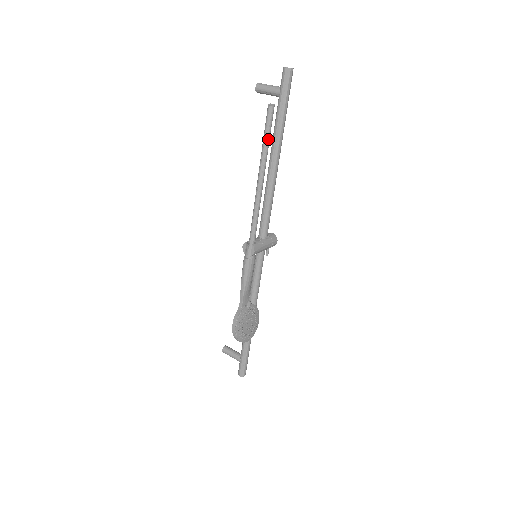
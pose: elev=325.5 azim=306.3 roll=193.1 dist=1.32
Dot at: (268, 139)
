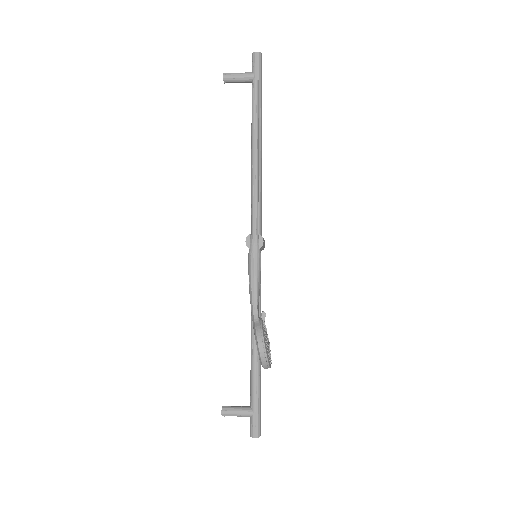
Dot at: (258, 114)
